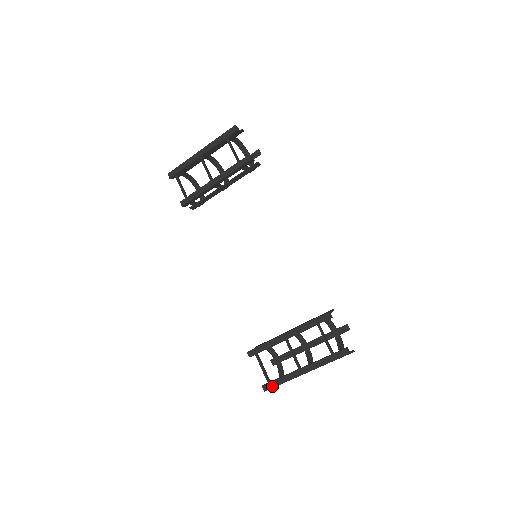
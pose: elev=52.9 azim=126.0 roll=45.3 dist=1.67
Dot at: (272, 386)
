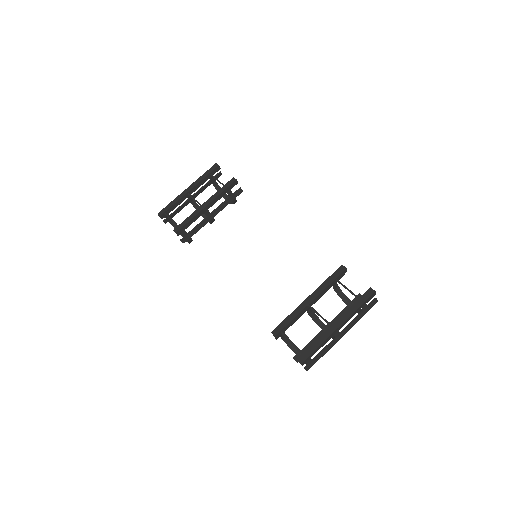
Dot at: (308, 354)
